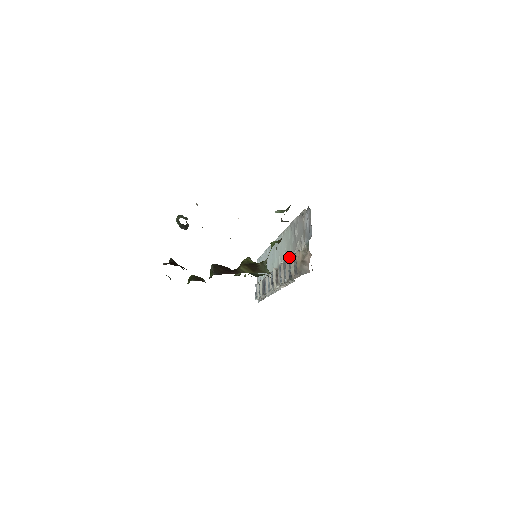
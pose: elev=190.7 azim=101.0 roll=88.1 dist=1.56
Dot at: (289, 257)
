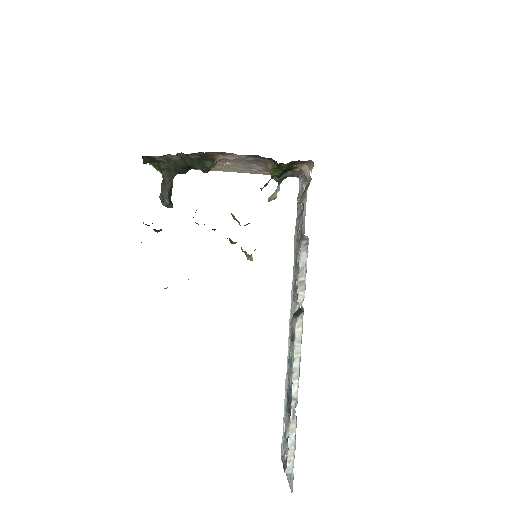
Dot at: (296, 238)
